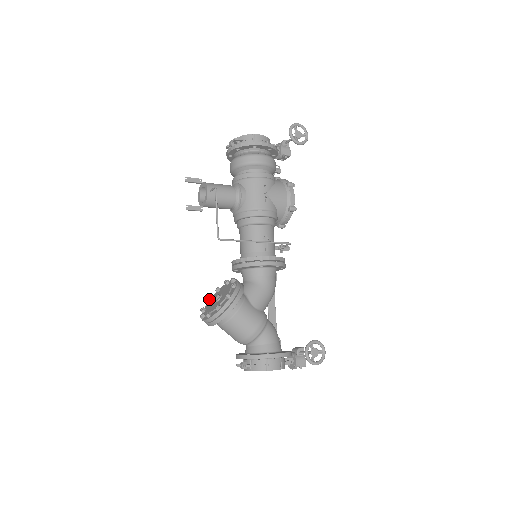
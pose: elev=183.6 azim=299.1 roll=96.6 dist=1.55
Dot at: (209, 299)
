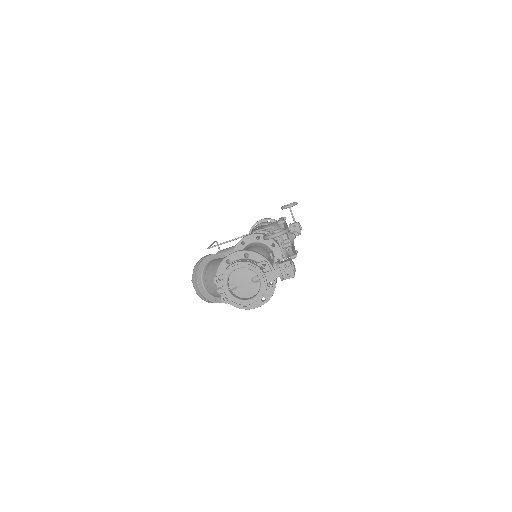
Dot at: occluded
